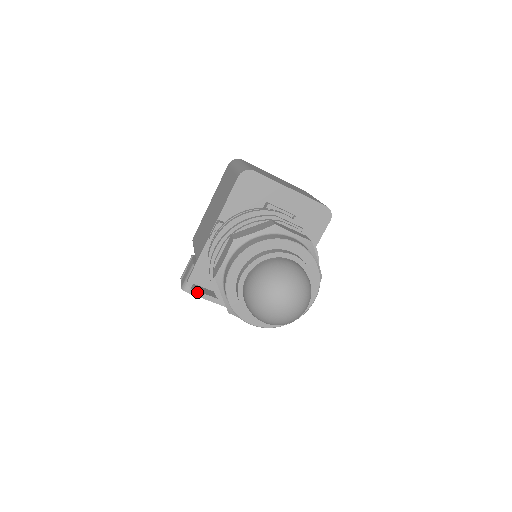
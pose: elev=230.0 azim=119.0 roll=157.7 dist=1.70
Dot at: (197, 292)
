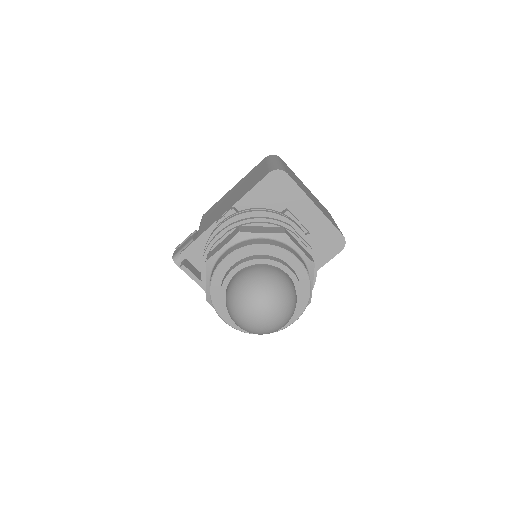
Dot at: (185, 268)
